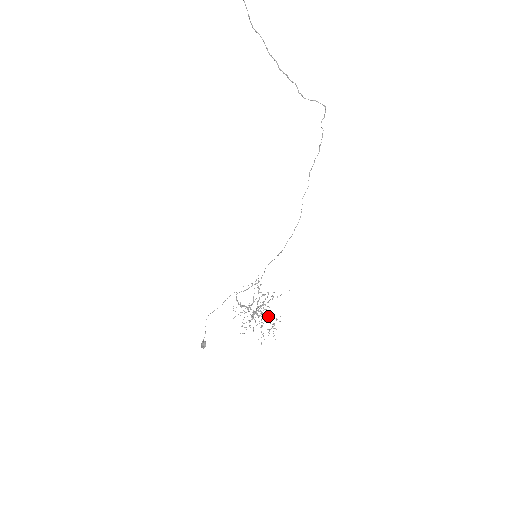
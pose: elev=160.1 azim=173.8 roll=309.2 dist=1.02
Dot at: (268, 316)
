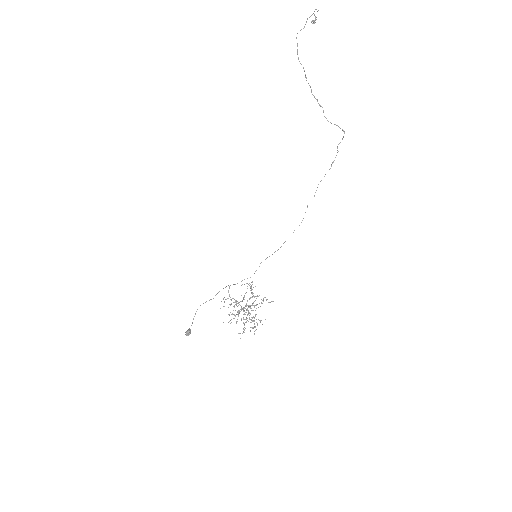
Dot at: occluded
